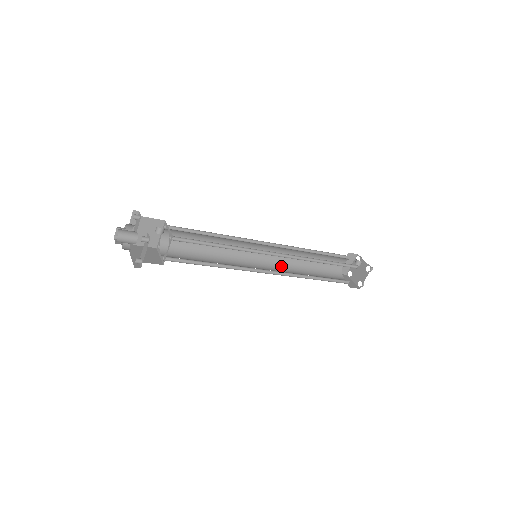
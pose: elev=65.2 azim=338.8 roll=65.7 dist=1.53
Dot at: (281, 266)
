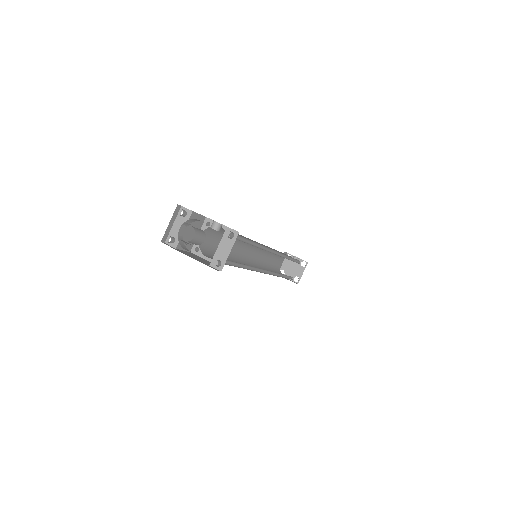
Dot at: (259, 267)
